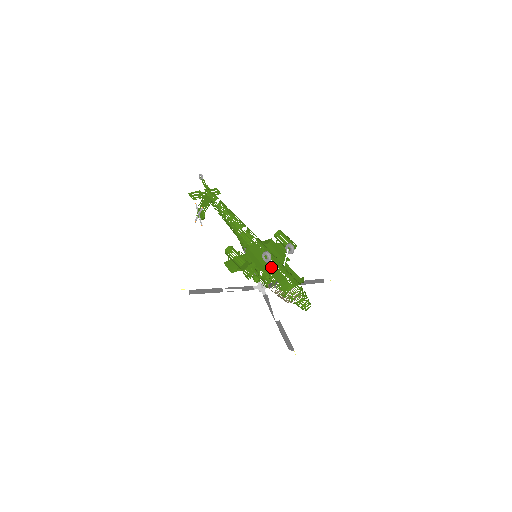
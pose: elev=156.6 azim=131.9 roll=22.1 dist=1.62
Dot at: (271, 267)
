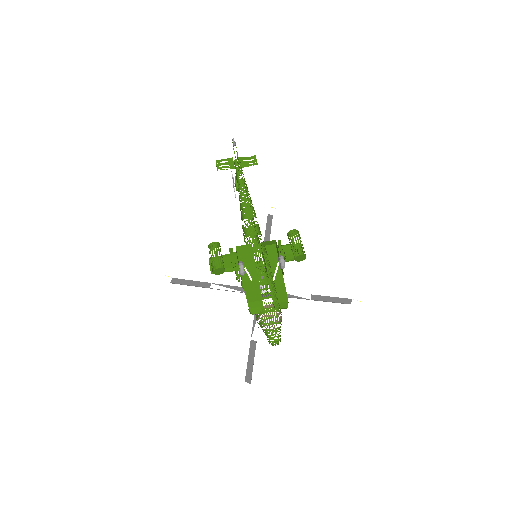
Dot at: (251, 280)
